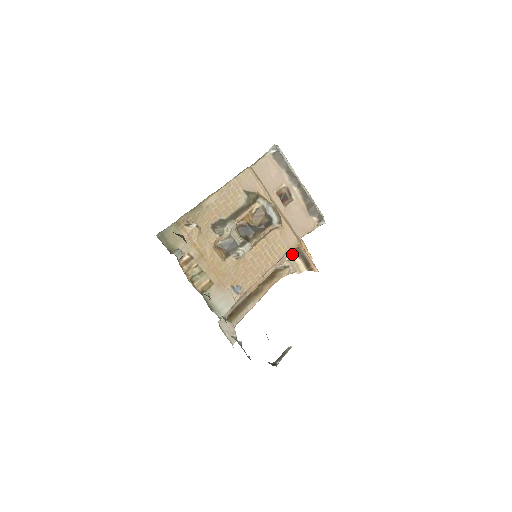
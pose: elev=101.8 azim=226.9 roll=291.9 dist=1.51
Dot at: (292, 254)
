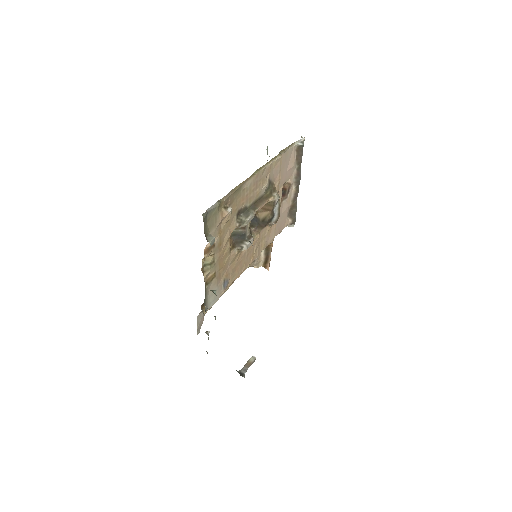
Dot at: occluded
